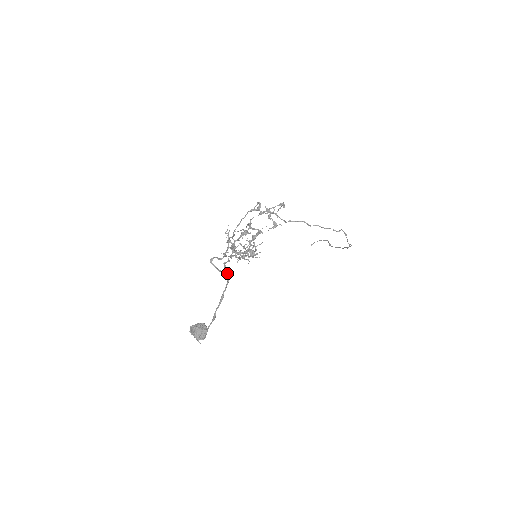
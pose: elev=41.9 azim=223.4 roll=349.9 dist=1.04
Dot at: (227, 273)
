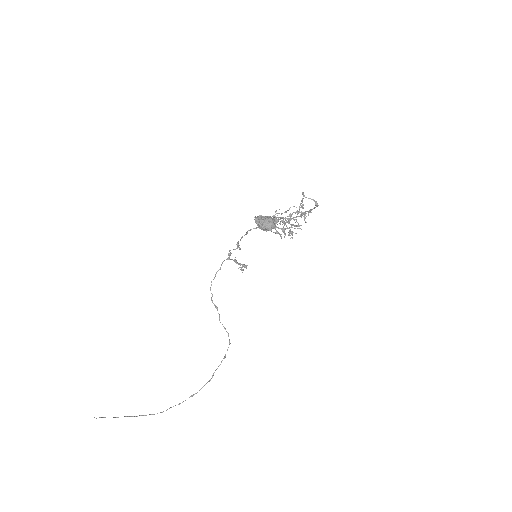
Dot at: (316, 203)
